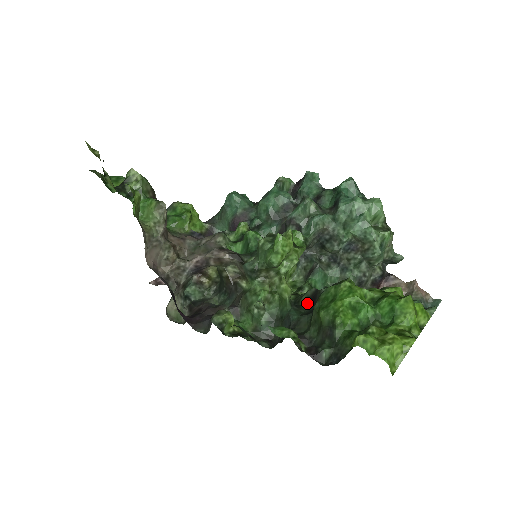
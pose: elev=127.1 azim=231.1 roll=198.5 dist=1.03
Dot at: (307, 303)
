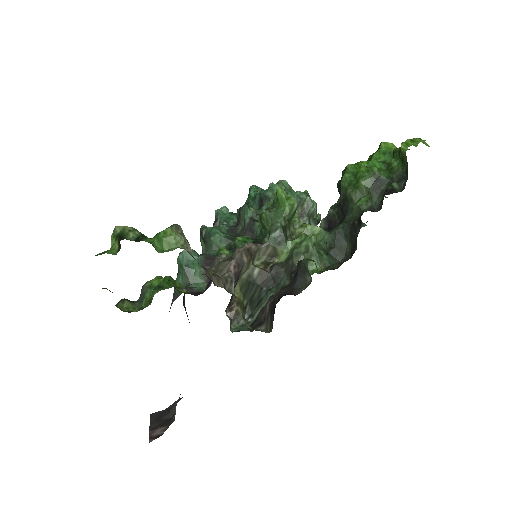
Dot at: (329, 231)
